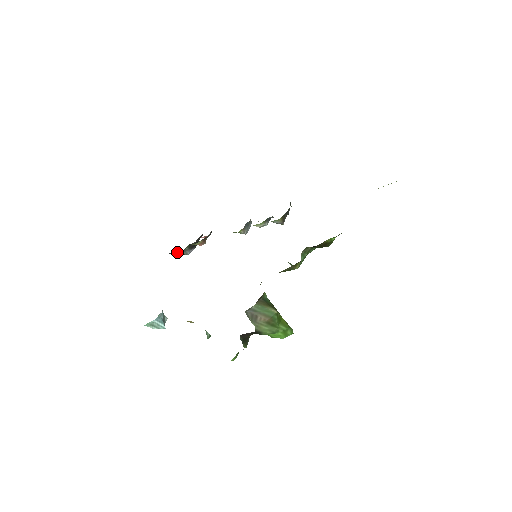
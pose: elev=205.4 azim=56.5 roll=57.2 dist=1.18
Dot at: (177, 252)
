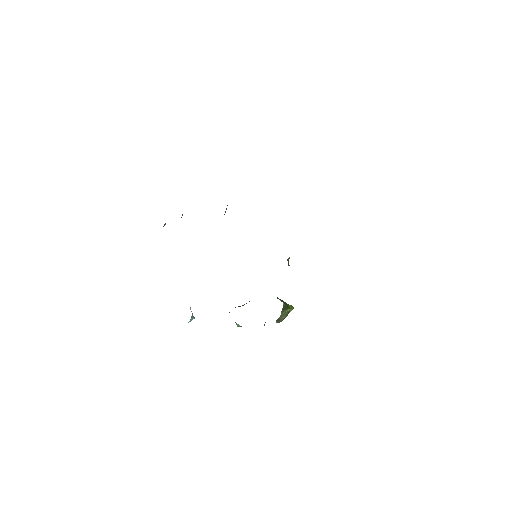
Dot at: occluded
